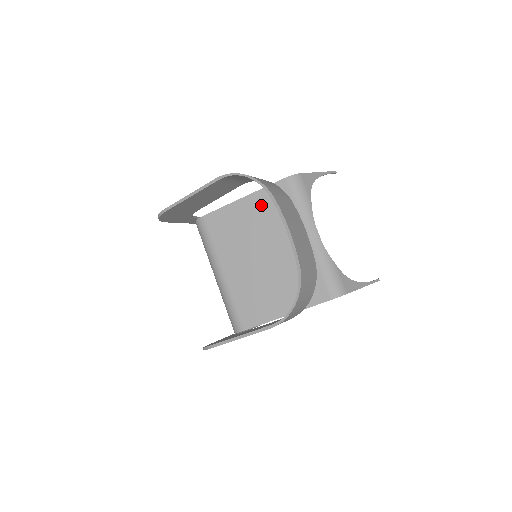
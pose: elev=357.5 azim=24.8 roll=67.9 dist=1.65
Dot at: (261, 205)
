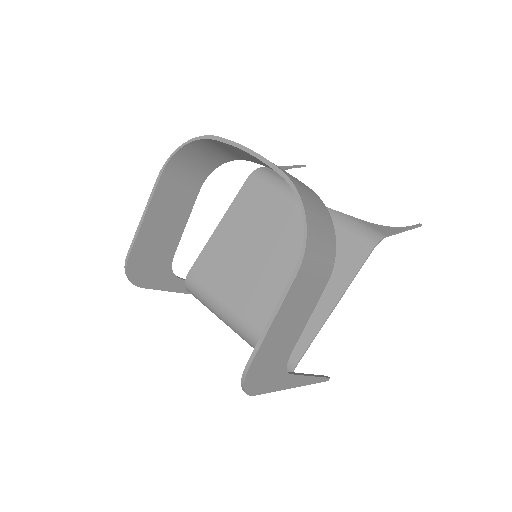
Dot at: (239, 218)
